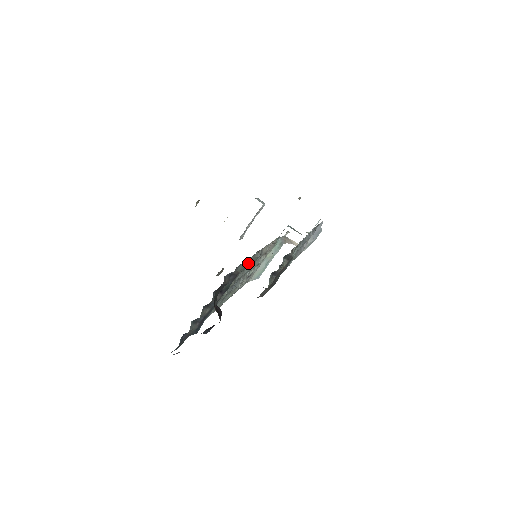
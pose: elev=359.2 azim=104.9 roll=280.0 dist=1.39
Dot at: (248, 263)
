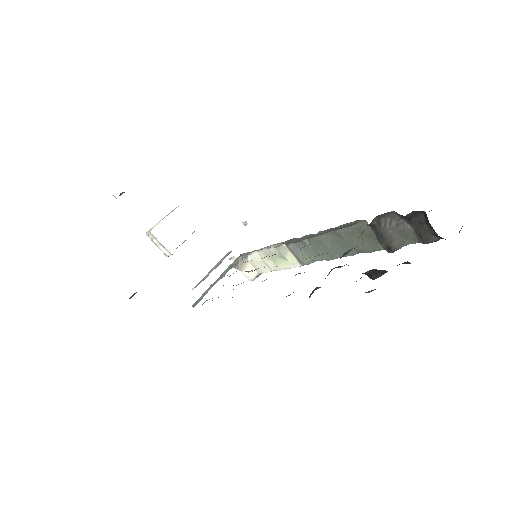
Dot at: occluded
